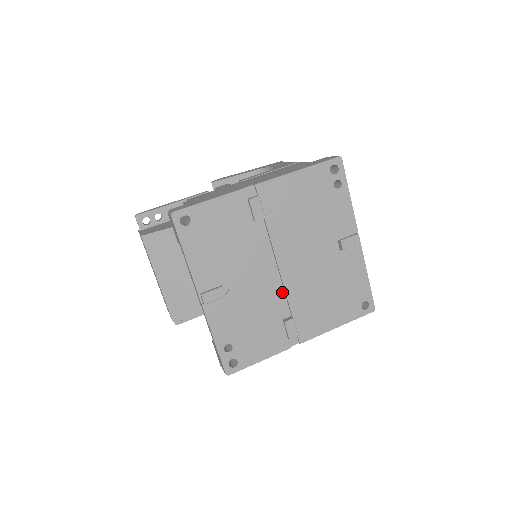
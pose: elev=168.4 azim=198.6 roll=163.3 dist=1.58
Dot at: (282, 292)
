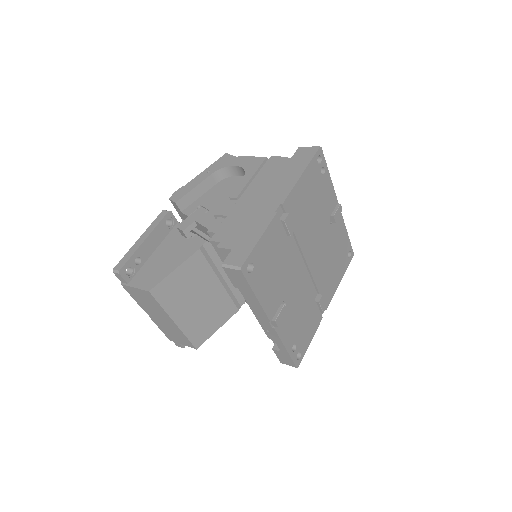
Dot at: (310, 280)
